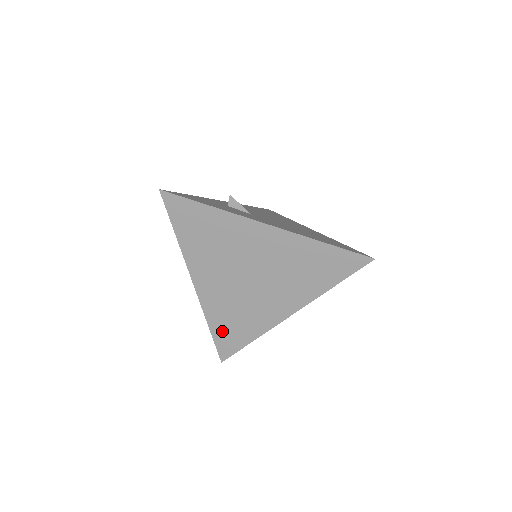
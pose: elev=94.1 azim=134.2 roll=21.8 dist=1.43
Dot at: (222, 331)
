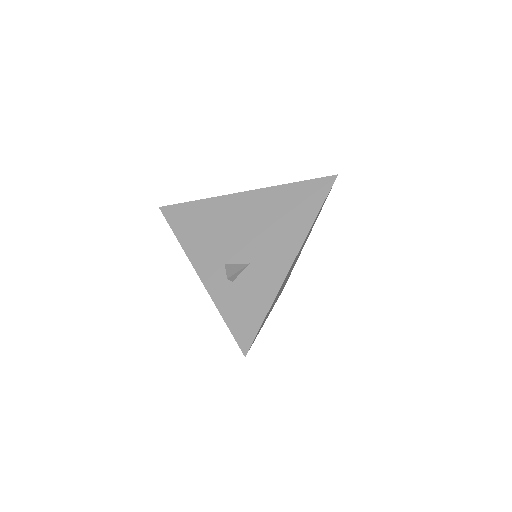
Dot at: occluded
